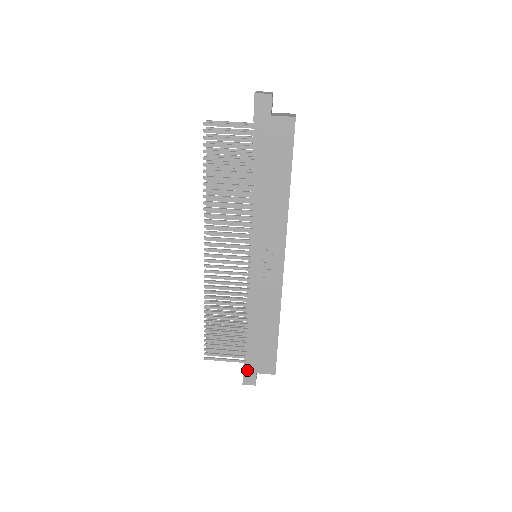
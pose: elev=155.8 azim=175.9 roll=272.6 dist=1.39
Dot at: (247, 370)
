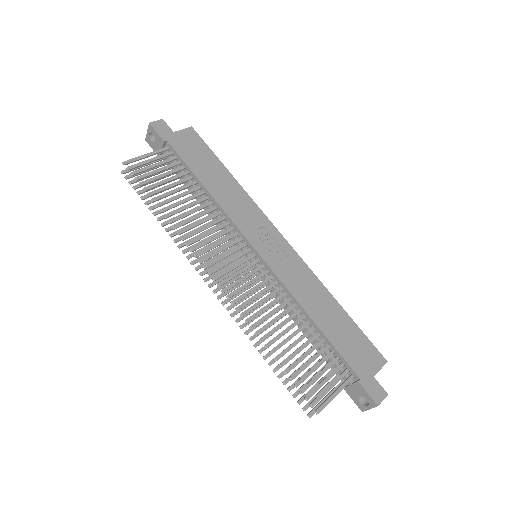
Dot at: (363, 381)
